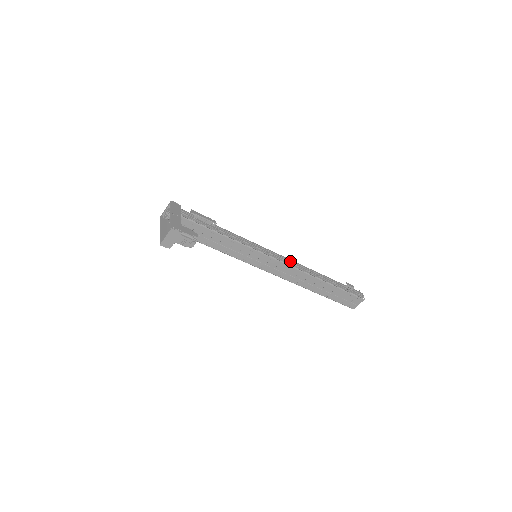
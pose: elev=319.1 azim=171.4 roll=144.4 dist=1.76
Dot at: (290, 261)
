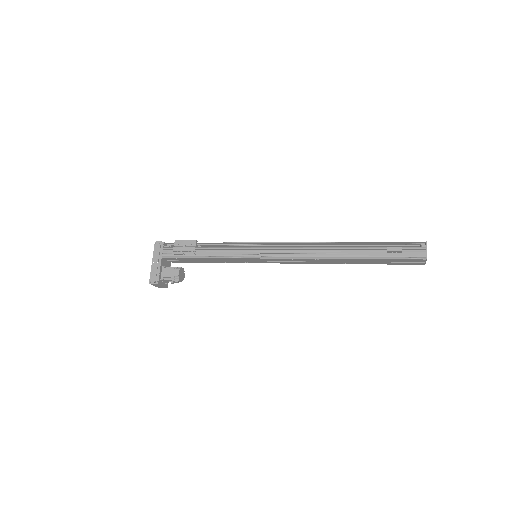
Dot at: (294, 250)
